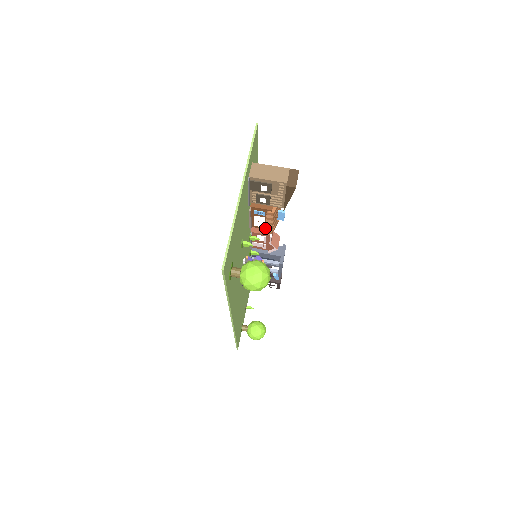
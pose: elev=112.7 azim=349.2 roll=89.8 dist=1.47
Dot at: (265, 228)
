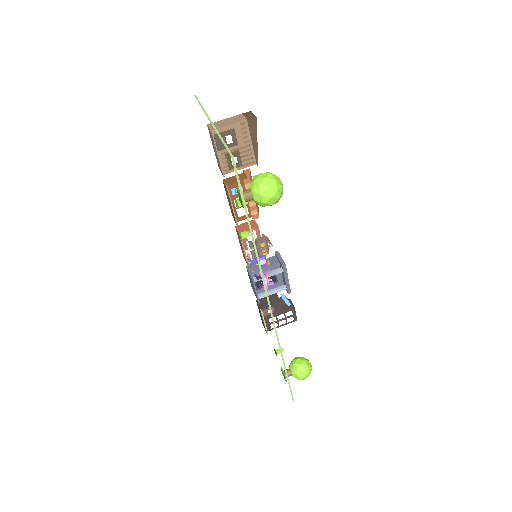
Dot at: (250, 216)
